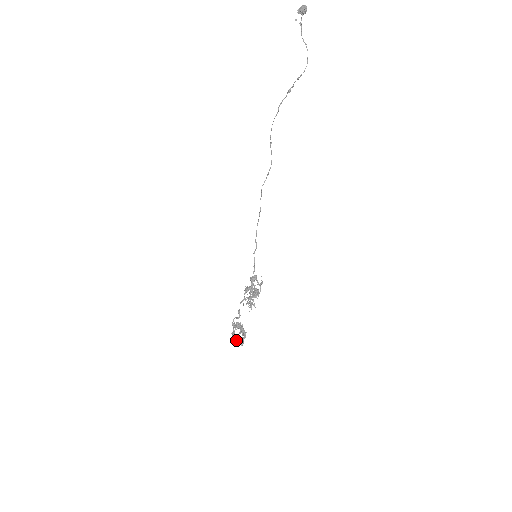
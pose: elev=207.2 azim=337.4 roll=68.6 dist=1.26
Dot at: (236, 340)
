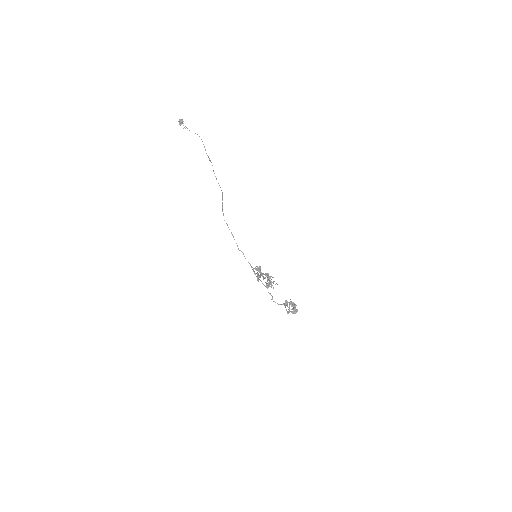
Dot at: occluded
